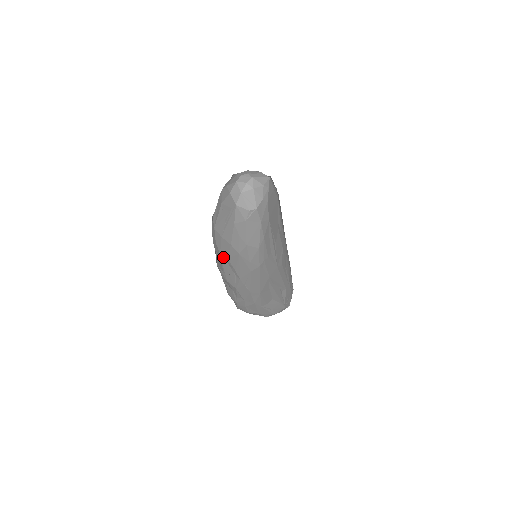
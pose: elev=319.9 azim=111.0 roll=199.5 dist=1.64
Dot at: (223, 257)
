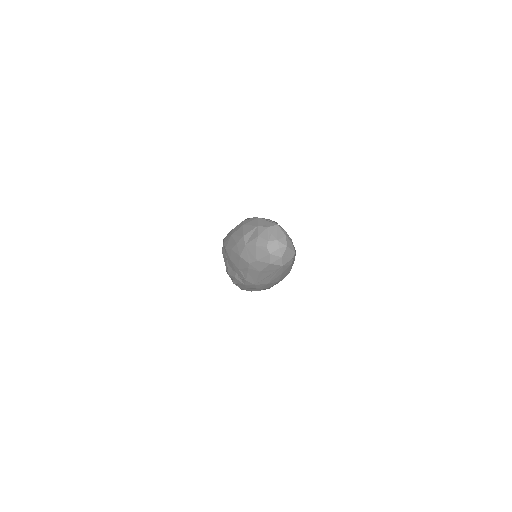
Dot at: occluded
